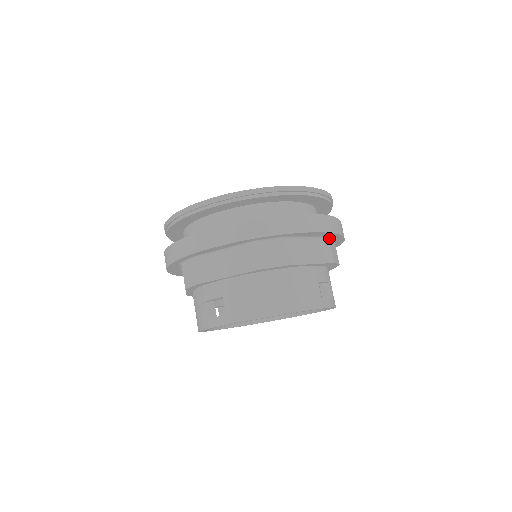
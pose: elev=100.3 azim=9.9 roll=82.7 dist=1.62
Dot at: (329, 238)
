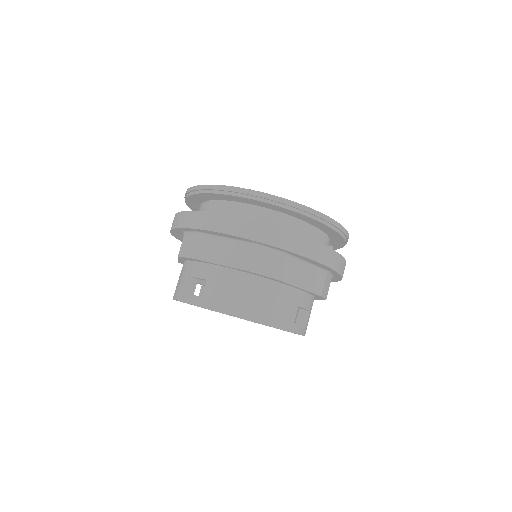
Dot at: (327, 272)
